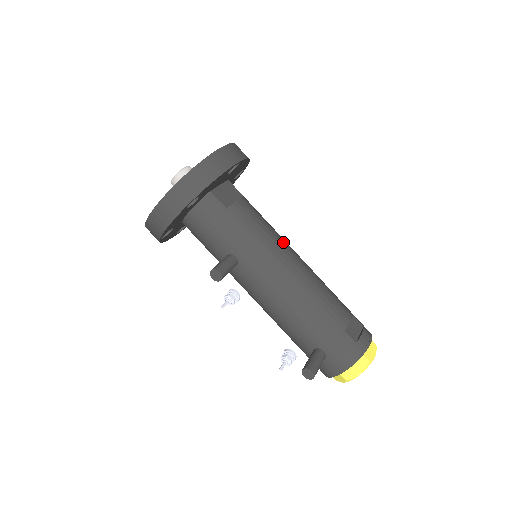
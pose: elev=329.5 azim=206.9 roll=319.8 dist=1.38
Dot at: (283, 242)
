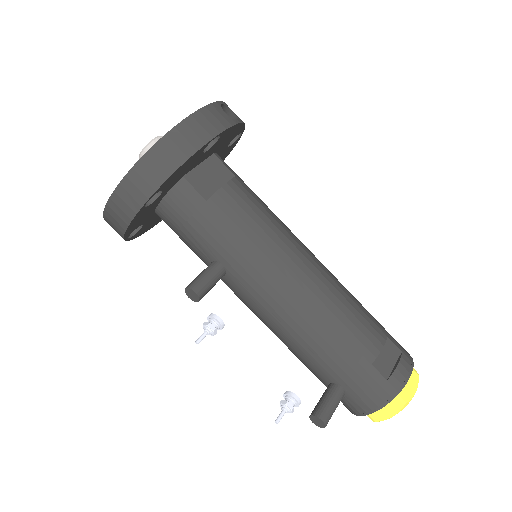
Dot at: (289, 241)
